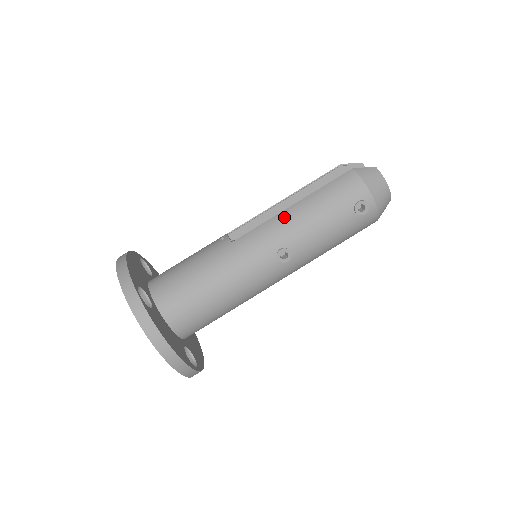
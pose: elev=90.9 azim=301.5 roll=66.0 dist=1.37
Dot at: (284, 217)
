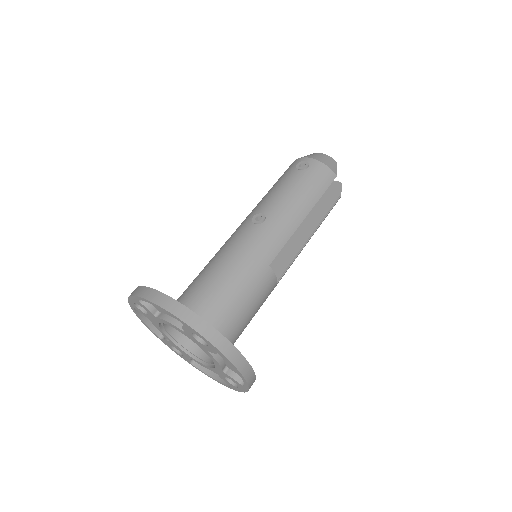
Dot at: occluded
